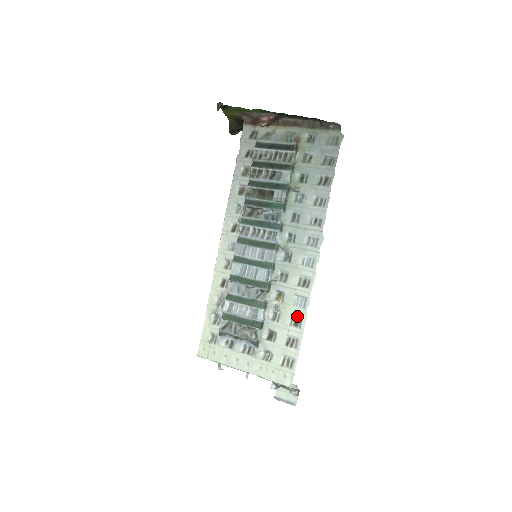
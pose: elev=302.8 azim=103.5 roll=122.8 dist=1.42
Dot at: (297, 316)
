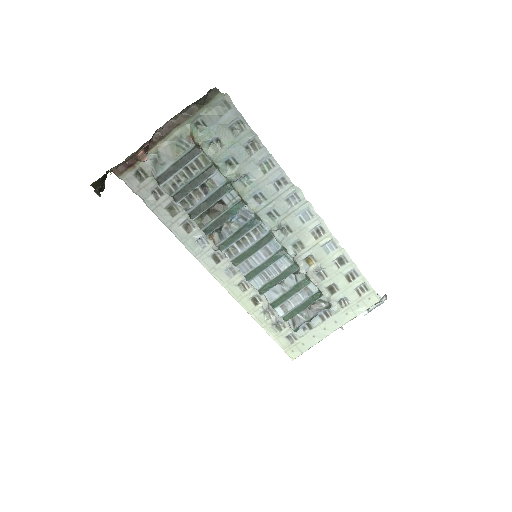
Dot at: (338, 258)
